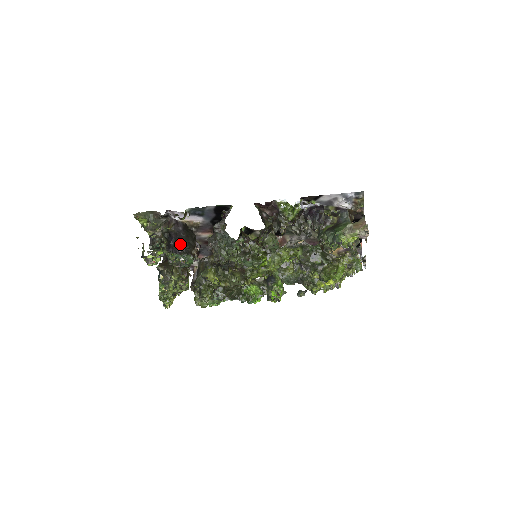
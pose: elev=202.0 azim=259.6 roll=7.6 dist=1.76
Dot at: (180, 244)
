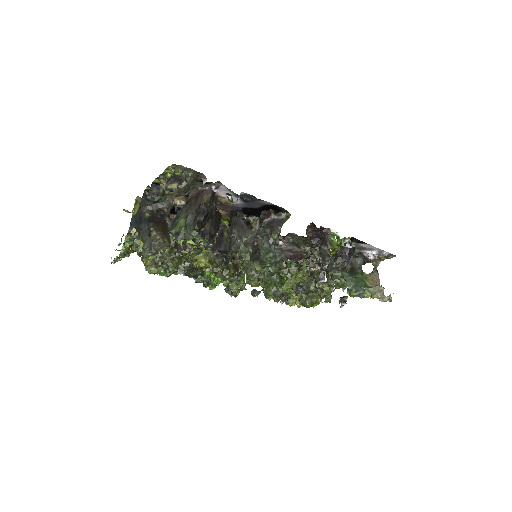
Dot at: (209, 226)
